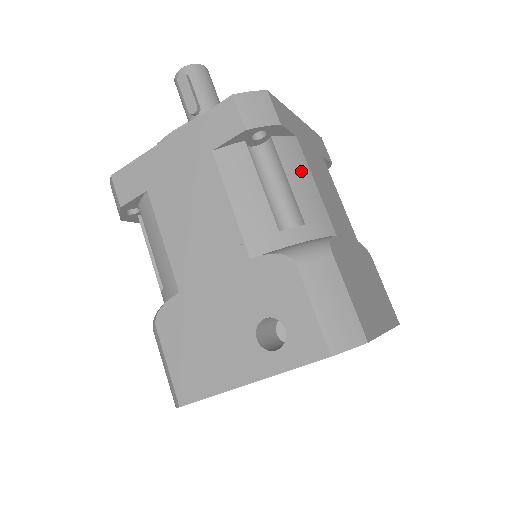
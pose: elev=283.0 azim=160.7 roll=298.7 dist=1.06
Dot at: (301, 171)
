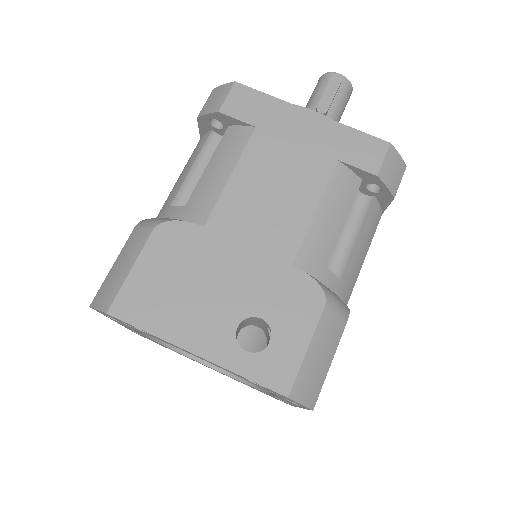
Dot at: (368, 241)
